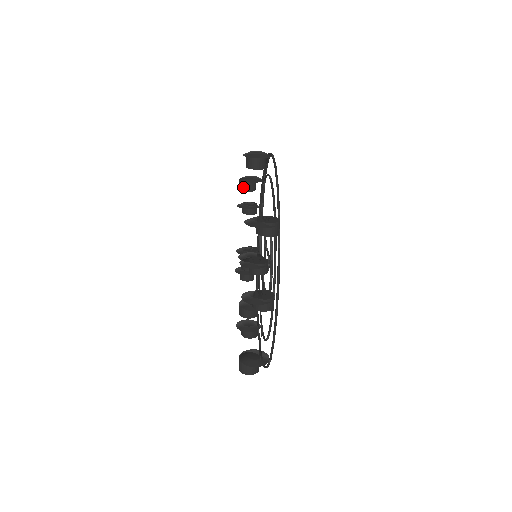
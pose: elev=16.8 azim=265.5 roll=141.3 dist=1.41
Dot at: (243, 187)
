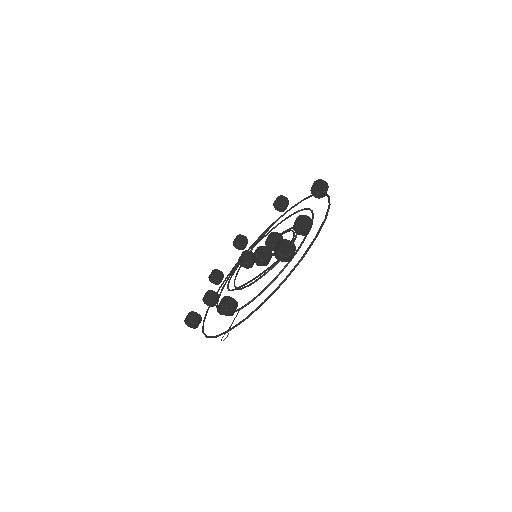
Dot at: (241, 238)
